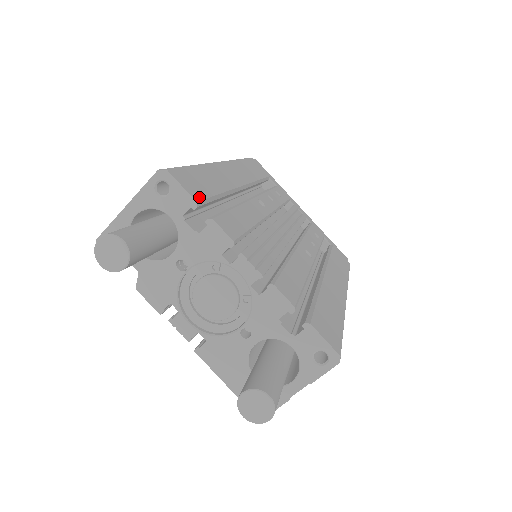
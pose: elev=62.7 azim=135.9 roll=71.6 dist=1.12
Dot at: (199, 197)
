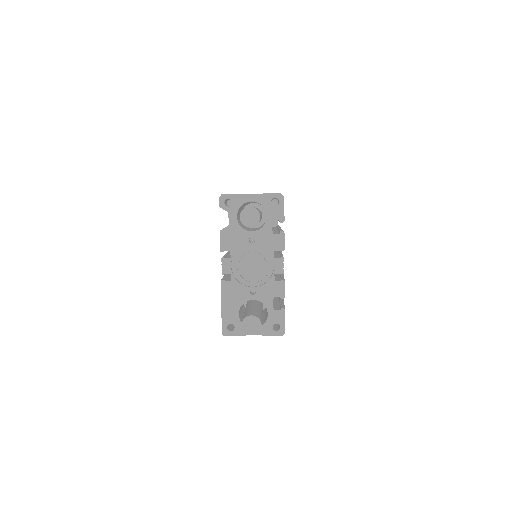
Dot at: occluded
